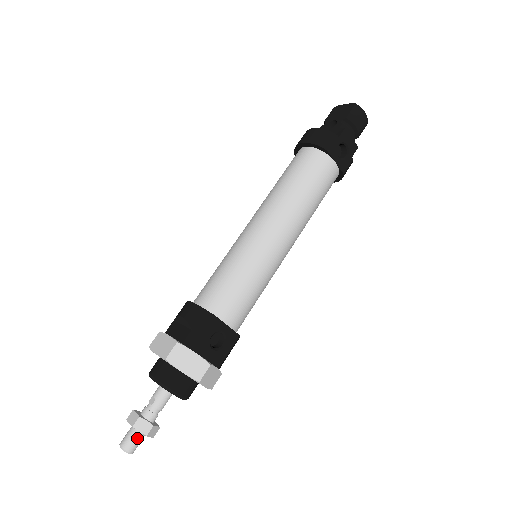
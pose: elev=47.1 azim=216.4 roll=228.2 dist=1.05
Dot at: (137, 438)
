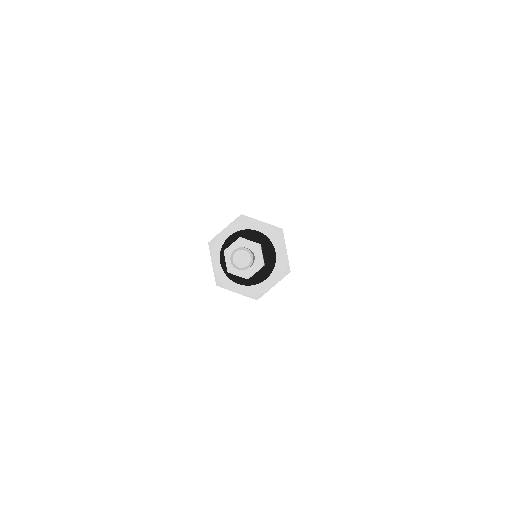
Dot at: occluded
